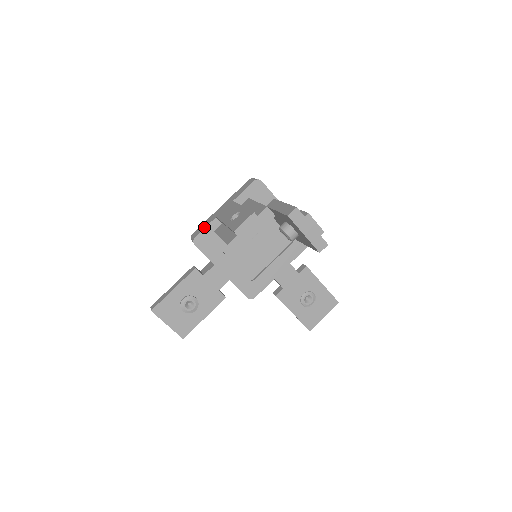
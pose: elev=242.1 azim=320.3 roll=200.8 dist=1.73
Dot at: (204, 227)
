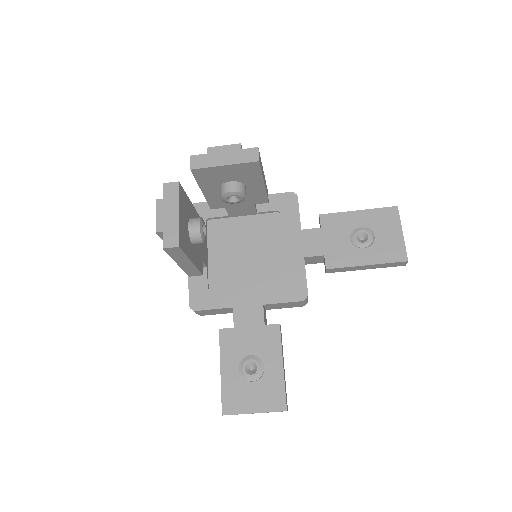
Dot at: (188, 288)
